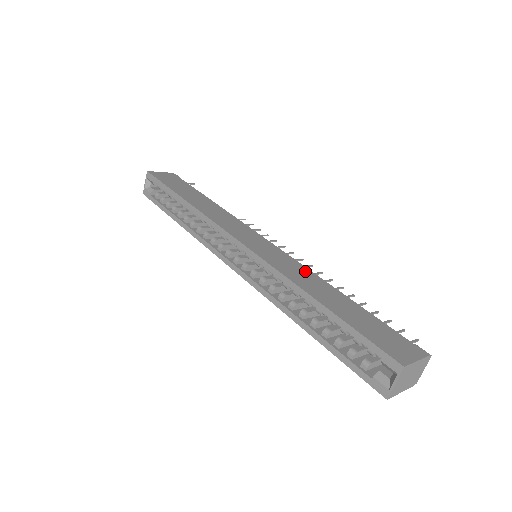
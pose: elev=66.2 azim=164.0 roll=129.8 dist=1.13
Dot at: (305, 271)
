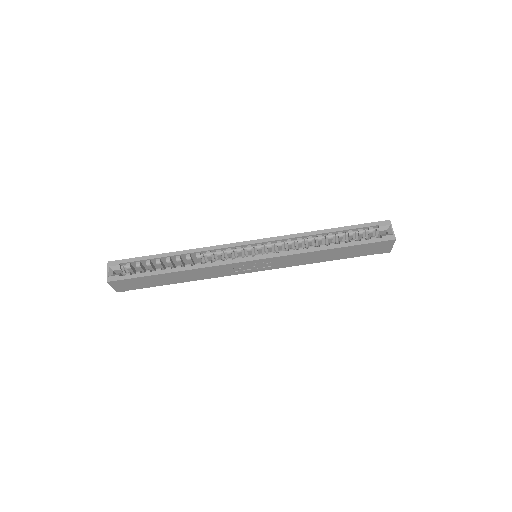
Dot at: occluded
